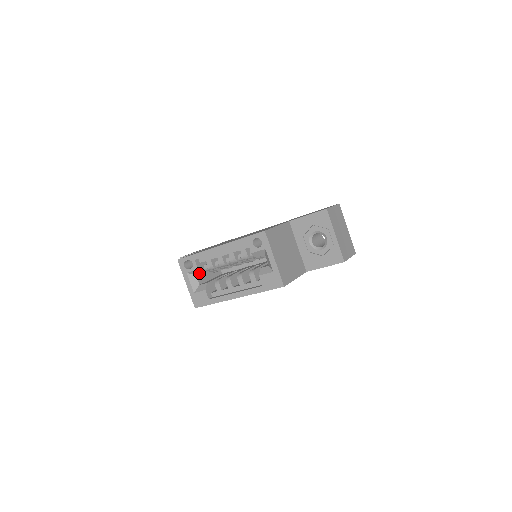
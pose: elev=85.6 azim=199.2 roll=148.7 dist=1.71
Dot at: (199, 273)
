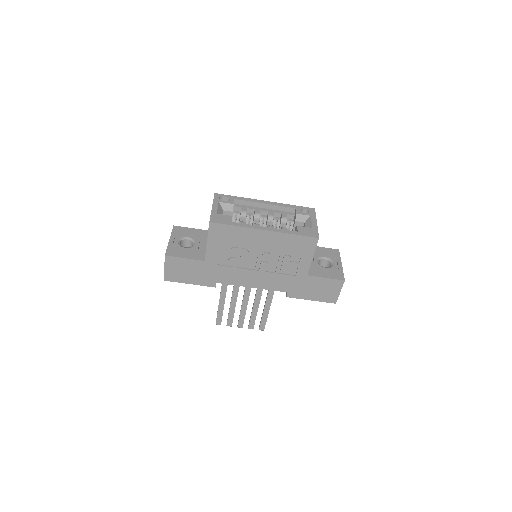
Dot at: (229, 209)
